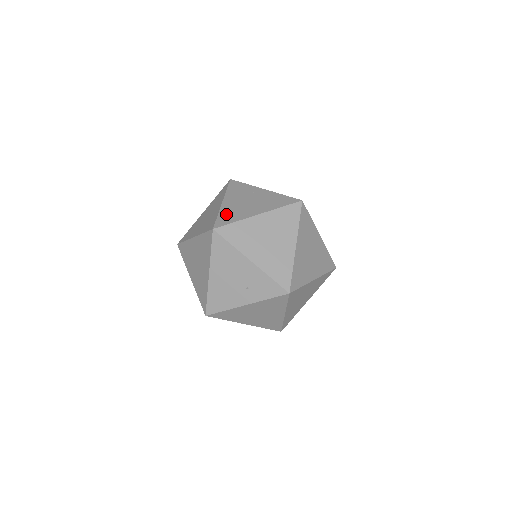
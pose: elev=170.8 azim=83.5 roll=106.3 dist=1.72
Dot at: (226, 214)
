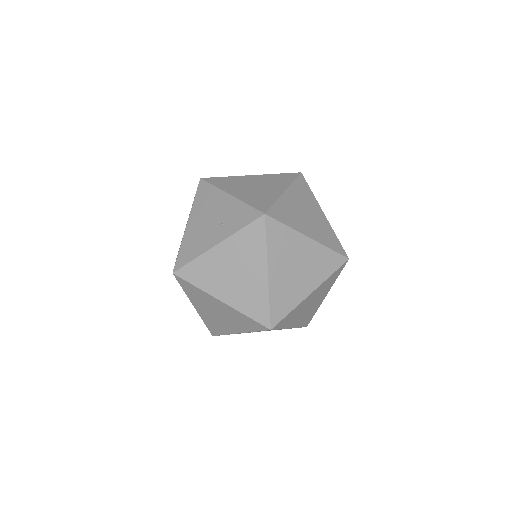
Dot at: occluded
